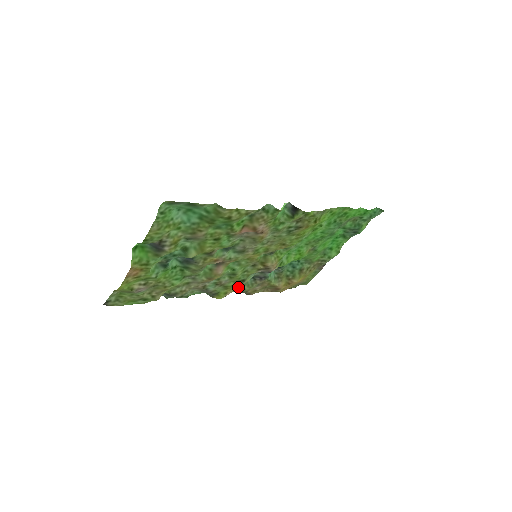
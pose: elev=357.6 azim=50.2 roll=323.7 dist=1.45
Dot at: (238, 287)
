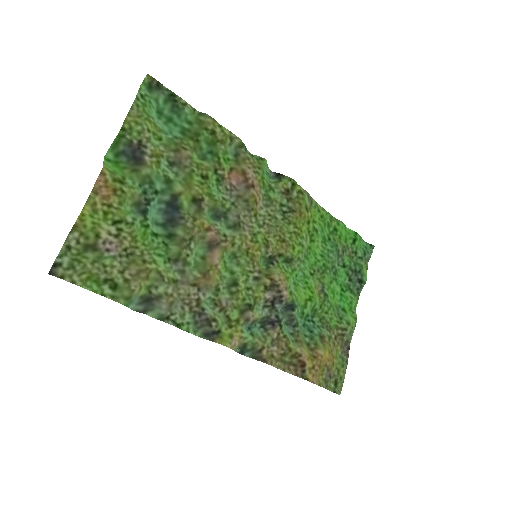
Dot at: (246, 334)
